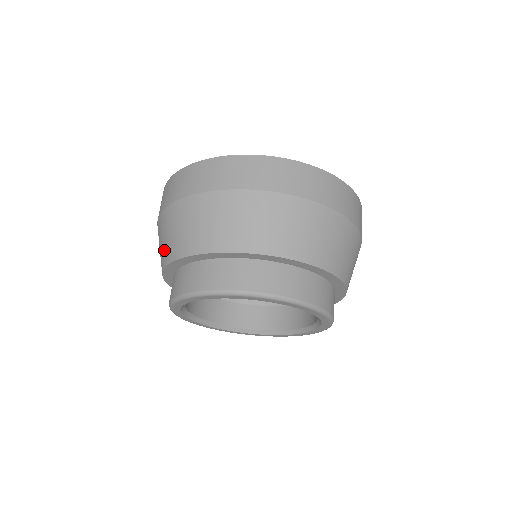
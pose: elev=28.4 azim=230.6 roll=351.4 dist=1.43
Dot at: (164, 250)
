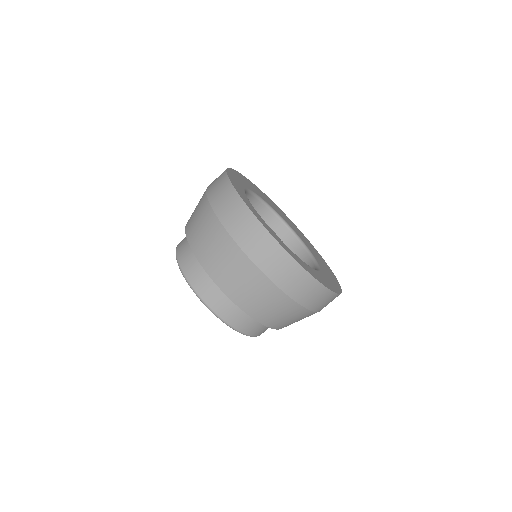
Dot at: (209, 256)
